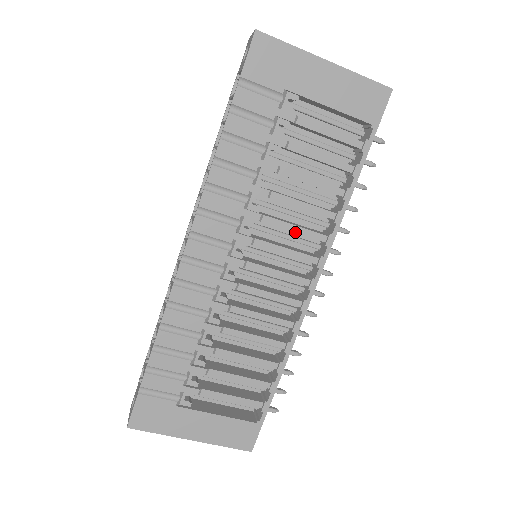
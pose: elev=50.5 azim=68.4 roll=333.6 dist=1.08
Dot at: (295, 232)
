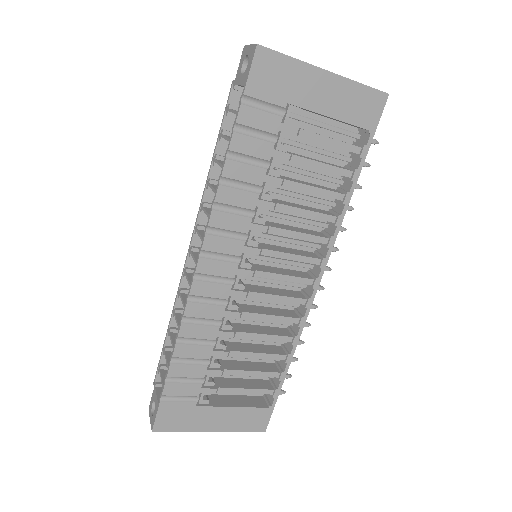
Dot at: (299, 238)
